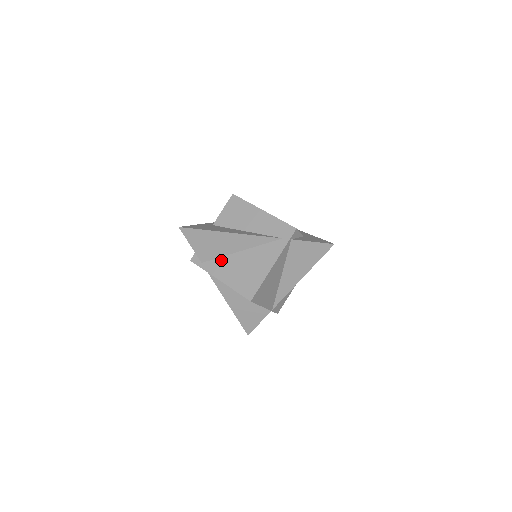
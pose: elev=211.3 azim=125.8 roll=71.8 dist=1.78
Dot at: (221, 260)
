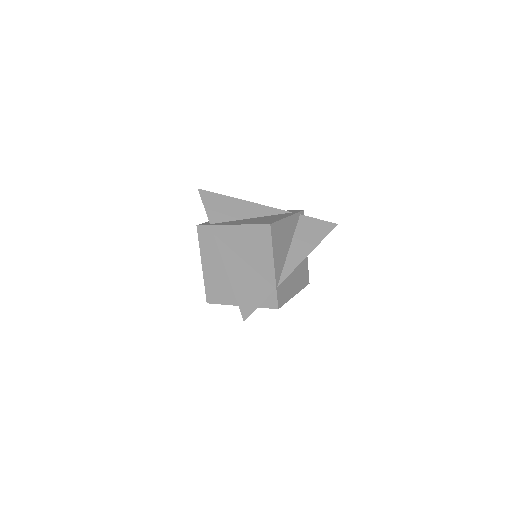
Dot at: (232, 221)
